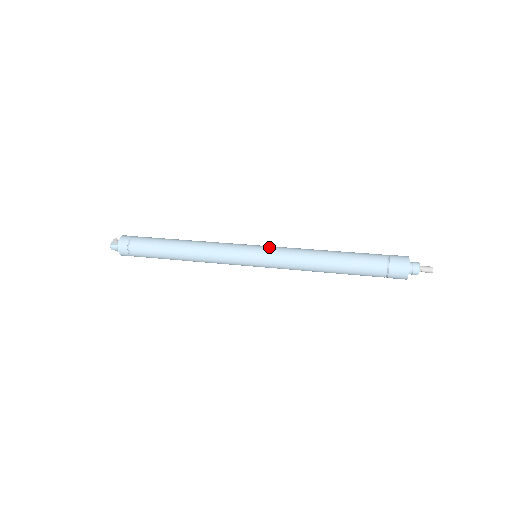
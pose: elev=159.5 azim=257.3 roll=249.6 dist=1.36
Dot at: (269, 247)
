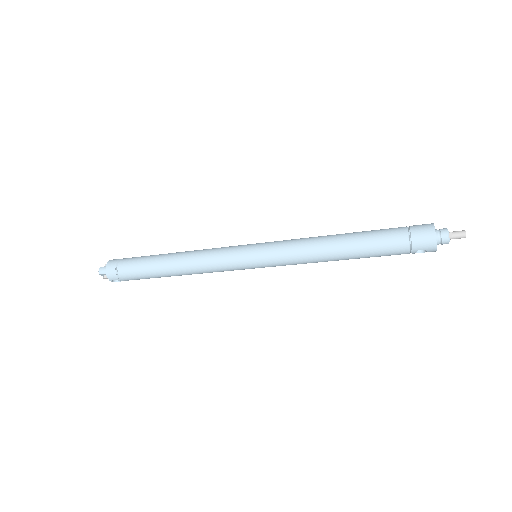
Dot at: occluded
